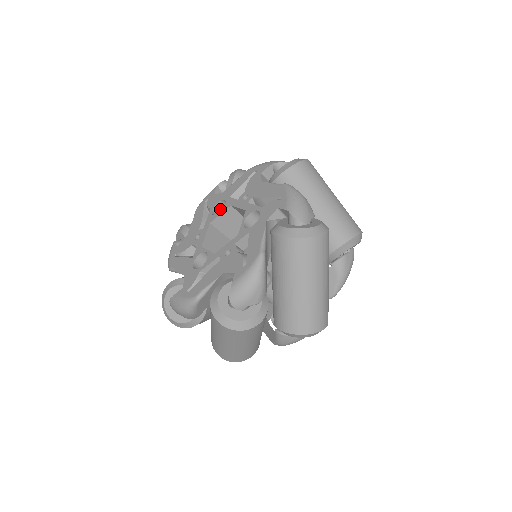
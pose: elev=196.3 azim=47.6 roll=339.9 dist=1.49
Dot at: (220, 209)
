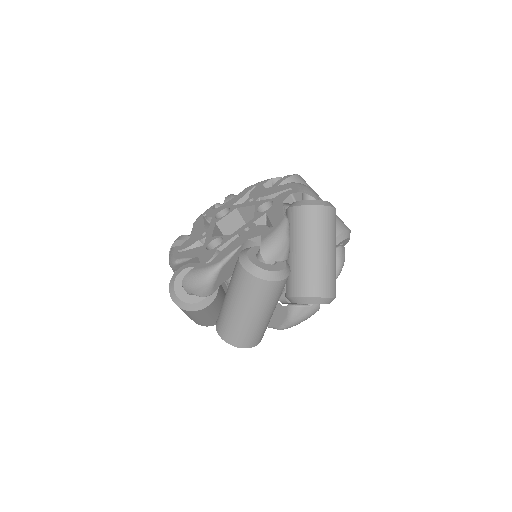
Dot at: occluded
